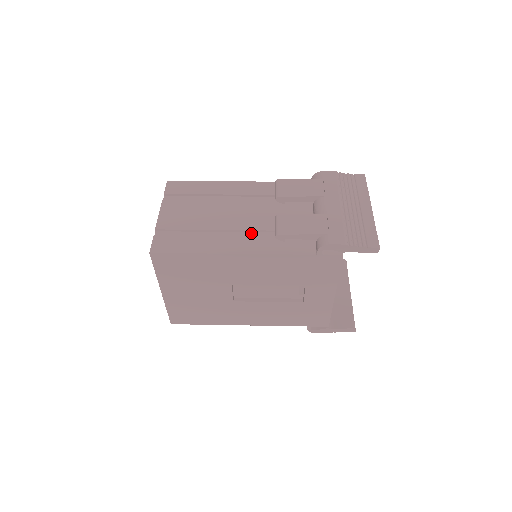
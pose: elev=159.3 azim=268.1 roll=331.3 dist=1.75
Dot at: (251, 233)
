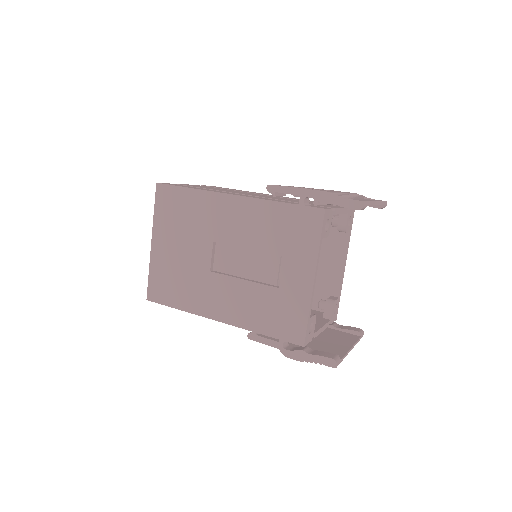
Dot at: occluded
